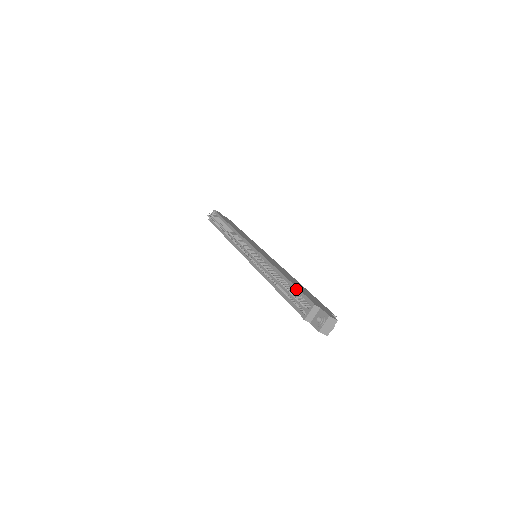
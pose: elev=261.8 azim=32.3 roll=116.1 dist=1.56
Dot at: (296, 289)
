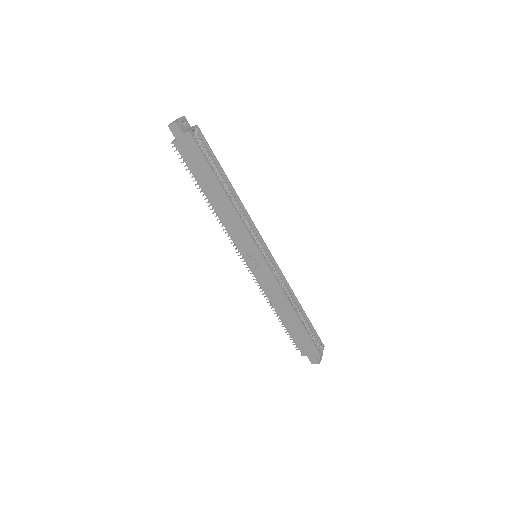
Dot at: occluded
